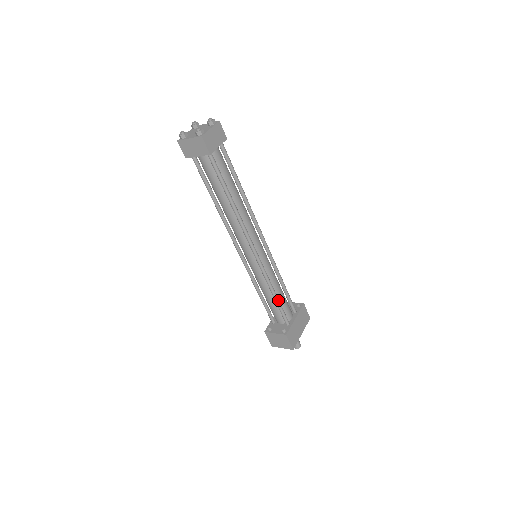
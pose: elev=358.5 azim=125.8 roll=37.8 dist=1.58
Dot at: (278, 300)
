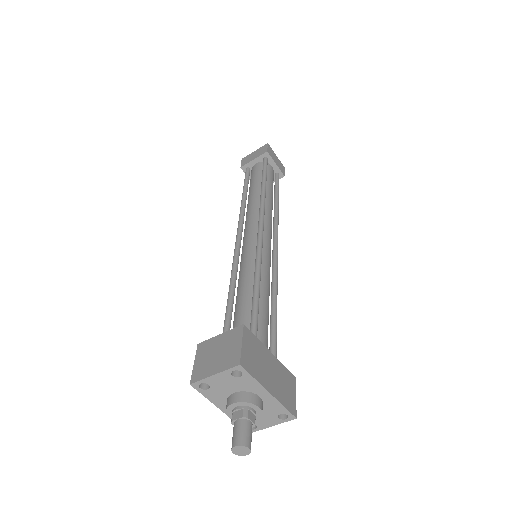
Dot at: (258, 294)
